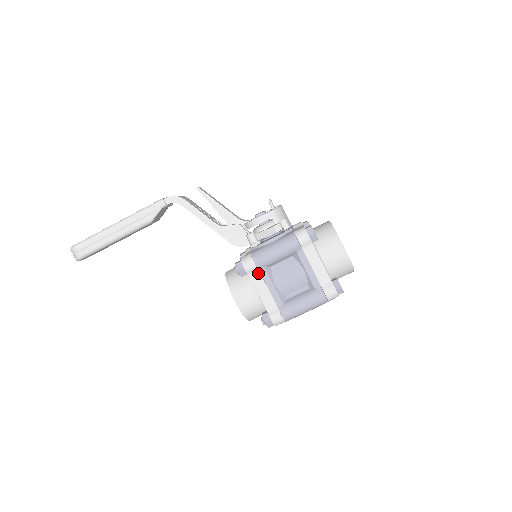
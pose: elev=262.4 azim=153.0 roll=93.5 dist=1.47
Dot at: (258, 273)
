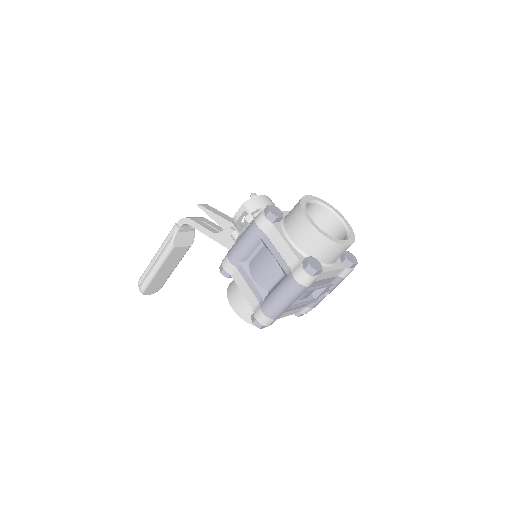
Dot at: (236, 270)
